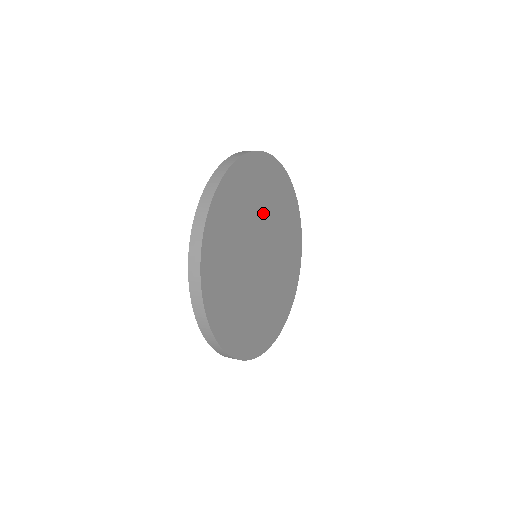
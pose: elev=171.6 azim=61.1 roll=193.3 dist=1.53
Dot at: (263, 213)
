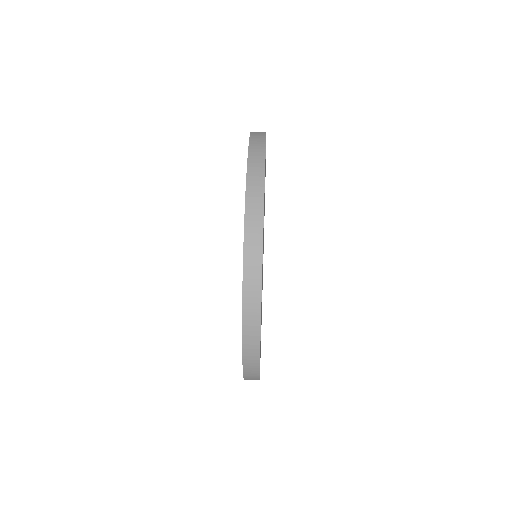
Dot at: occluded
